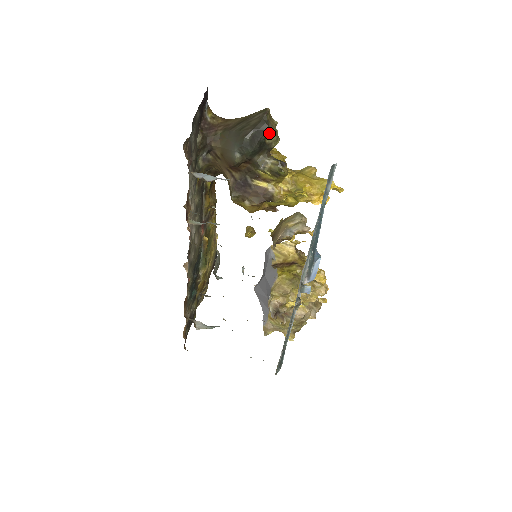
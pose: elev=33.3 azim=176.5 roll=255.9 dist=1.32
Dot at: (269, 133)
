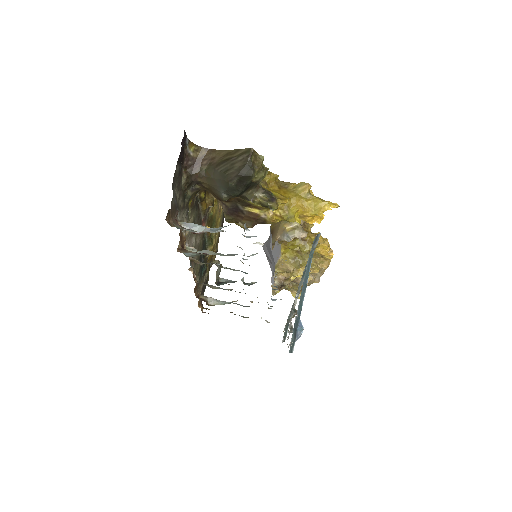
Dot at: (255, 174)
